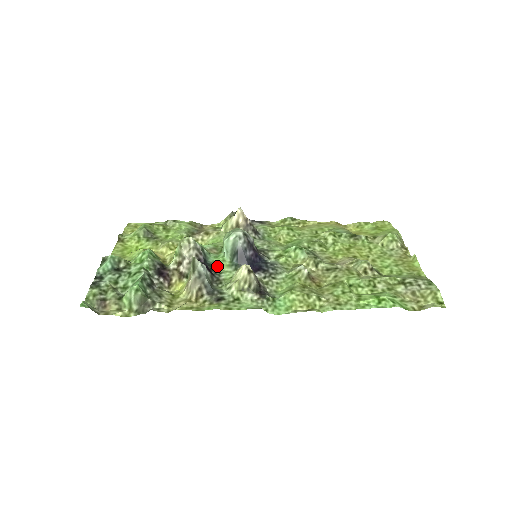
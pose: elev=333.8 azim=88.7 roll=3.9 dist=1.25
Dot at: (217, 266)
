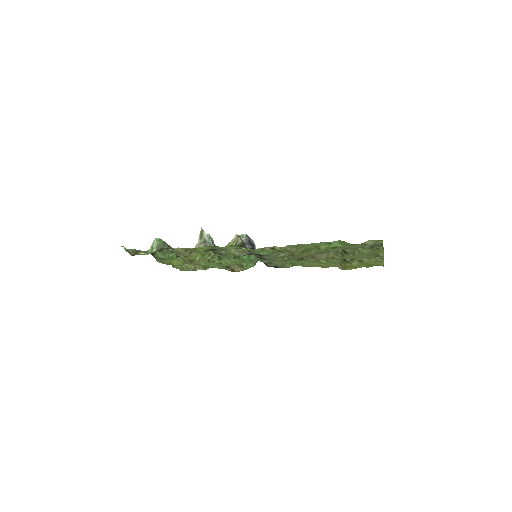
Dot at: (224, 255)
